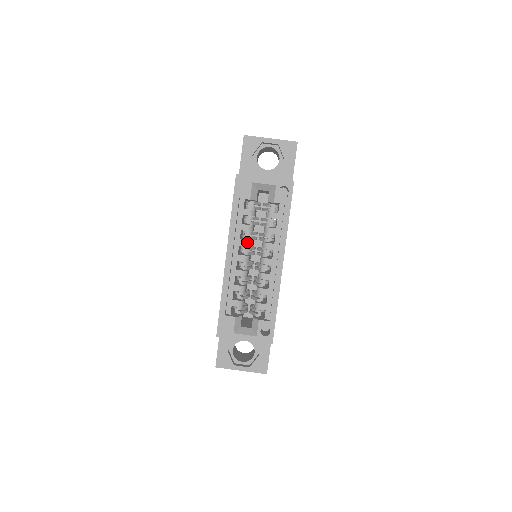
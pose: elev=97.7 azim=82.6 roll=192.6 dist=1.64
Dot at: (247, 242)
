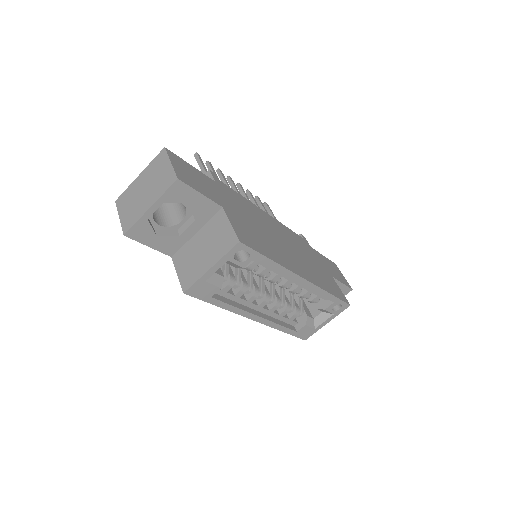
Dot at: (254, 295)
